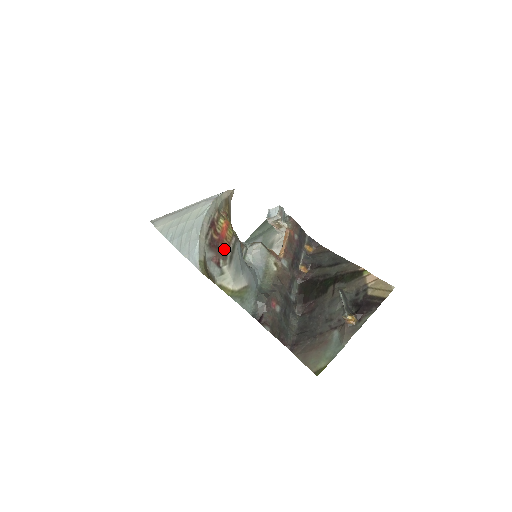
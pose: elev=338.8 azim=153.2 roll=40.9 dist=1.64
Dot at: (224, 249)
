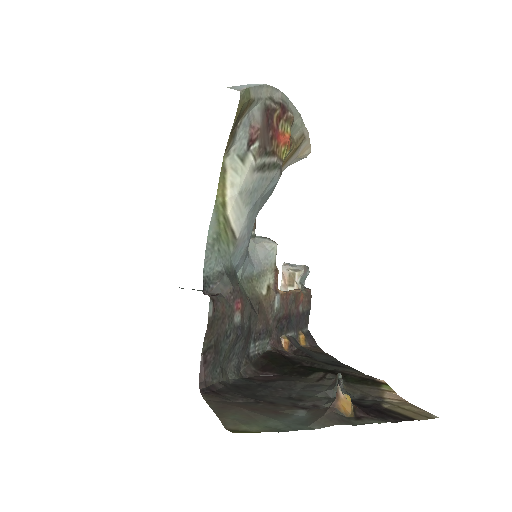
Dot at: (269, 144)
